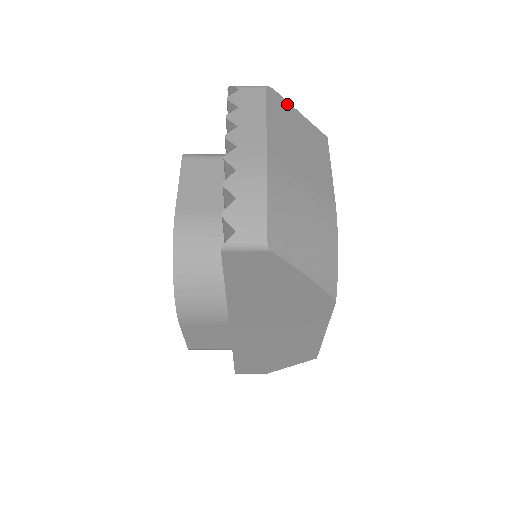
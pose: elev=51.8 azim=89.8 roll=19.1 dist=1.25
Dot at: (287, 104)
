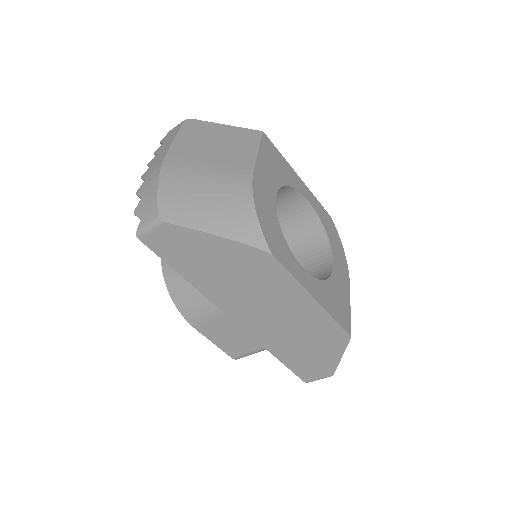
Dot at: (209, 124)
